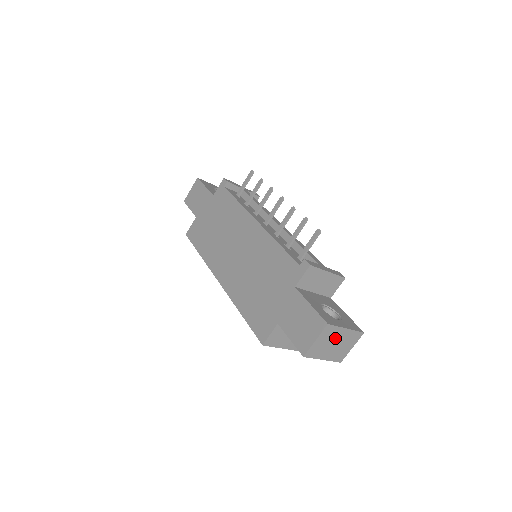
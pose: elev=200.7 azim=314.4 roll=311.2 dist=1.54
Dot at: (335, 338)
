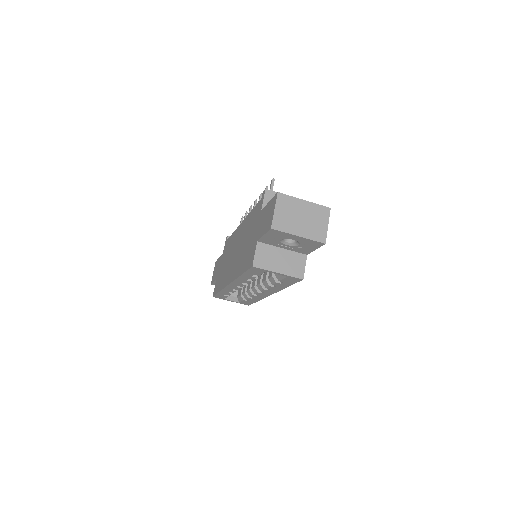
Dot at: (297, 210)
